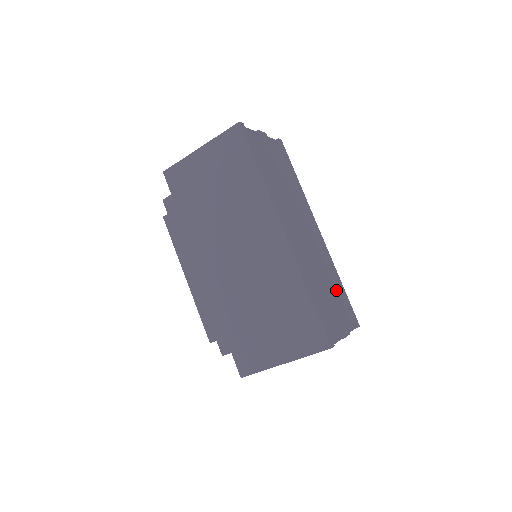
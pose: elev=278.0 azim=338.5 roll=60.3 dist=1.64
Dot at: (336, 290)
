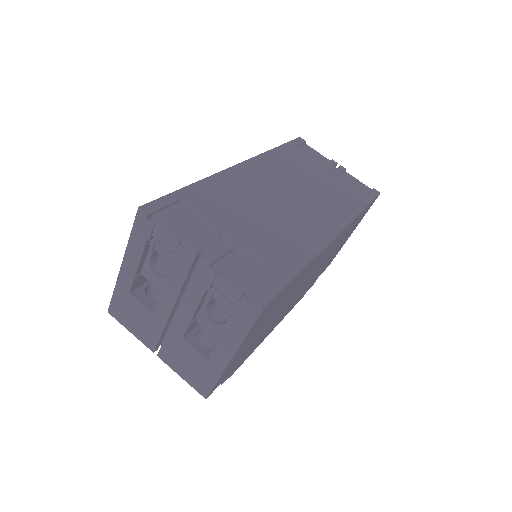
Dot at: (267, 249)
